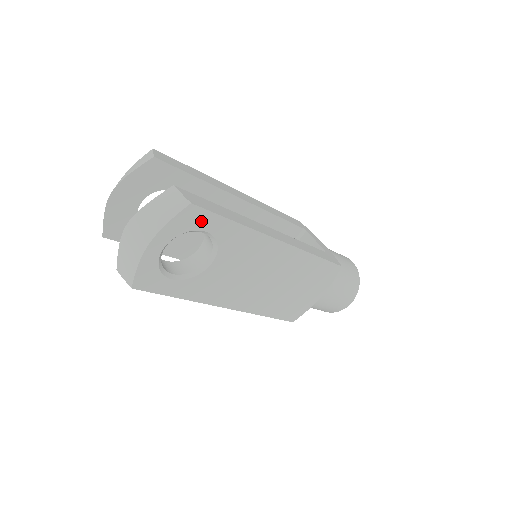
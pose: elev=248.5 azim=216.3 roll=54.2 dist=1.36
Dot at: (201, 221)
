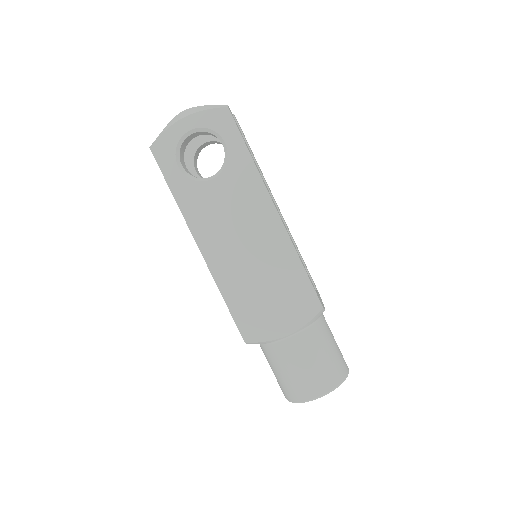
Dot at: (226, 129)
